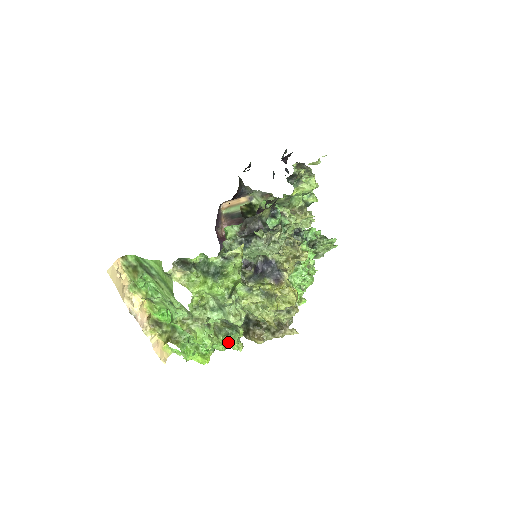
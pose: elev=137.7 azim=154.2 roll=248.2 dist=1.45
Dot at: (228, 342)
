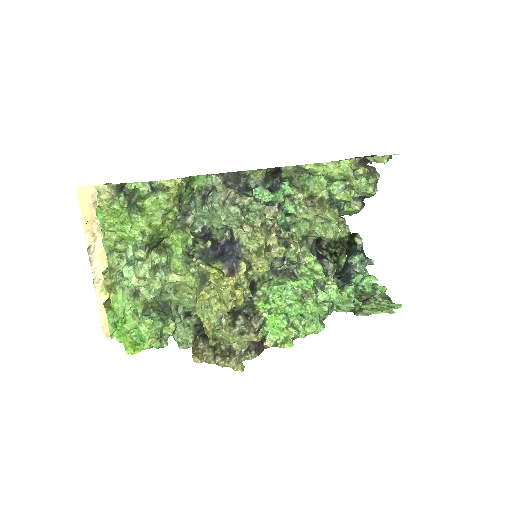
Dot at: (141, 325)
